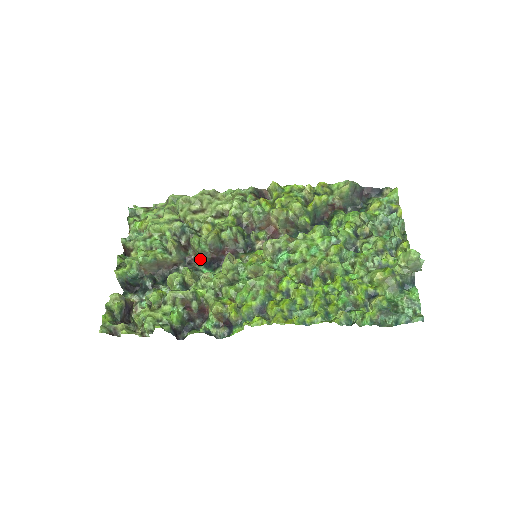
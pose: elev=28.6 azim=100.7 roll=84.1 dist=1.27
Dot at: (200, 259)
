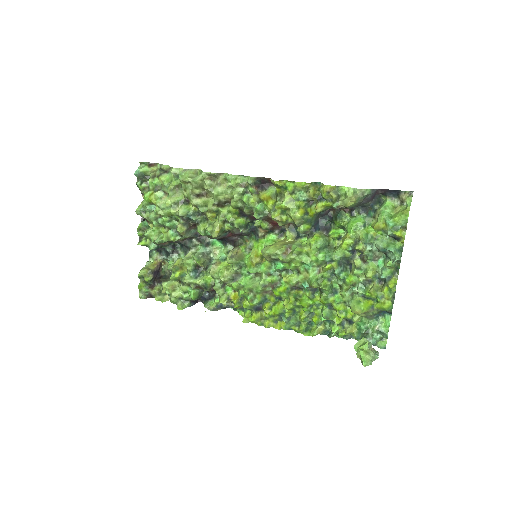
Dot at: (209, 237)
